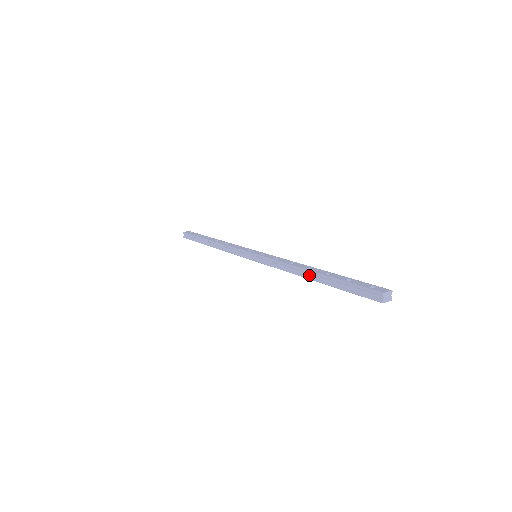
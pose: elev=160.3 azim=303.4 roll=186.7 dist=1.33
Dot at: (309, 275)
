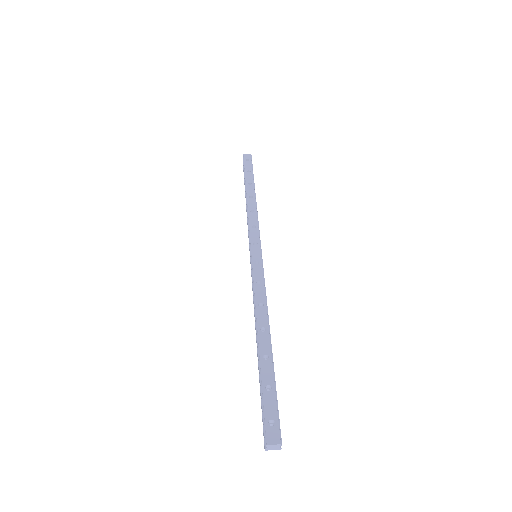
Dot at: (258, 338)
